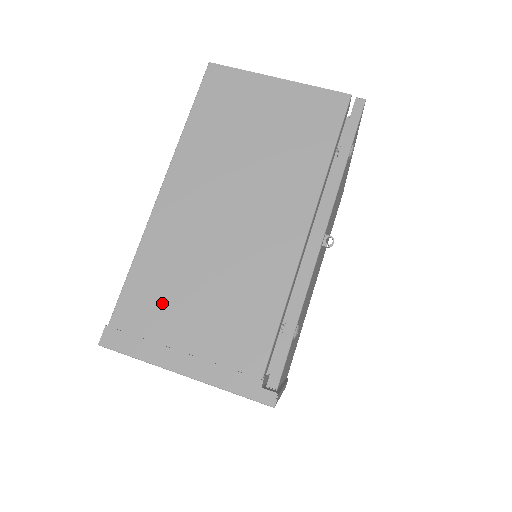
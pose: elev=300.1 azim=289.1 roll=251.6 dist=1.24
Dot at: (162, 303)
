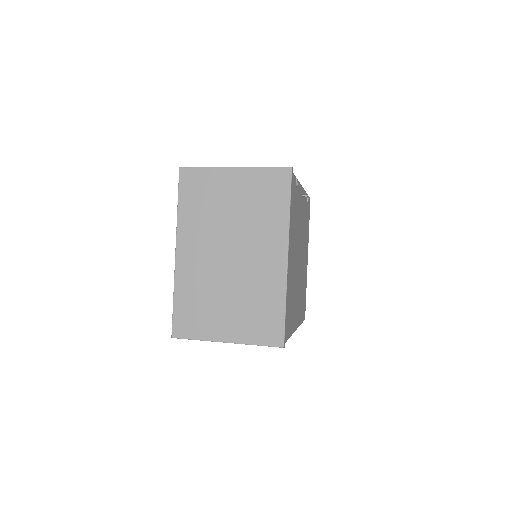
Dot at: occluded
